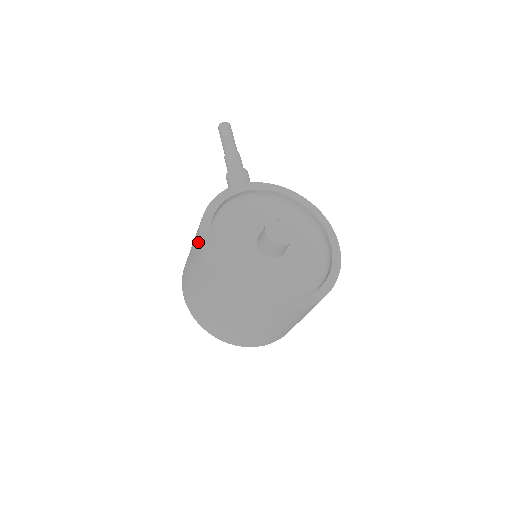
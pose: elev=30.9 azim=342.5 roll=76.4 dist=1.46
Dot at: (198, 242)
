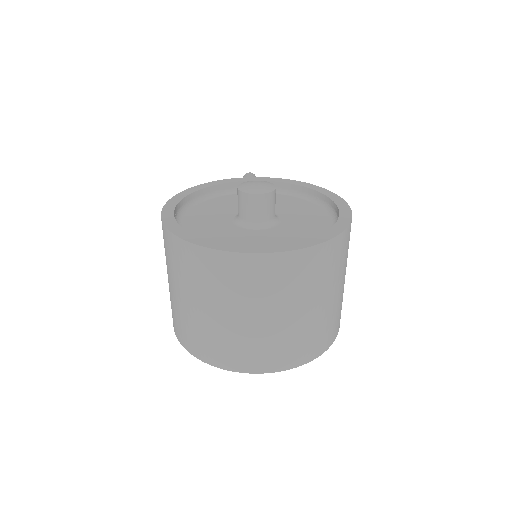
Dot at: occluded
